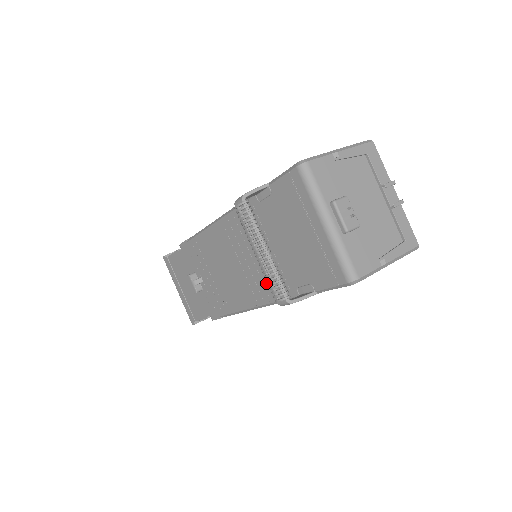
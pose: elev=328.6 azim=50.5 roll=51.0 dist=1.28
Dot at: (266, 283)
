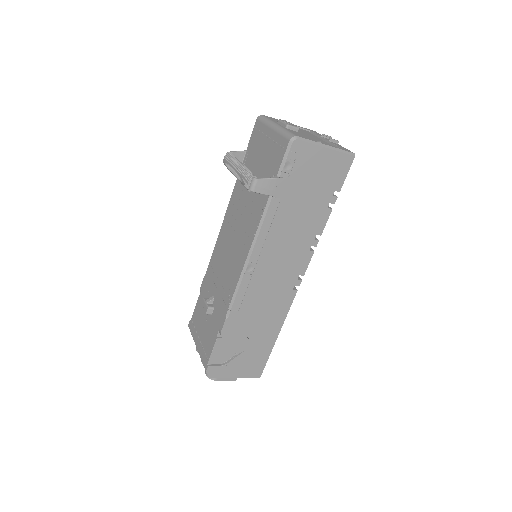
Dot at: (251, 221)
